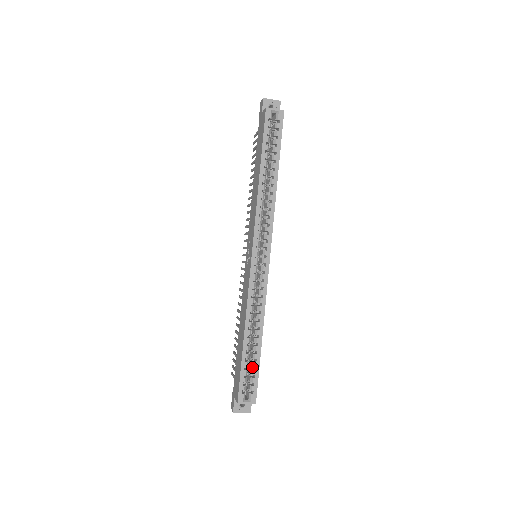
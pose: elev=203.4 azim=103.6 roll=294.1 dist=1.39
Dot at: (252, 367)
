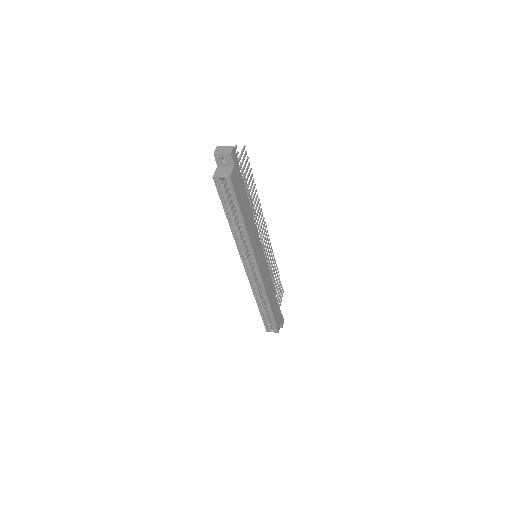
Dot at: occluded
